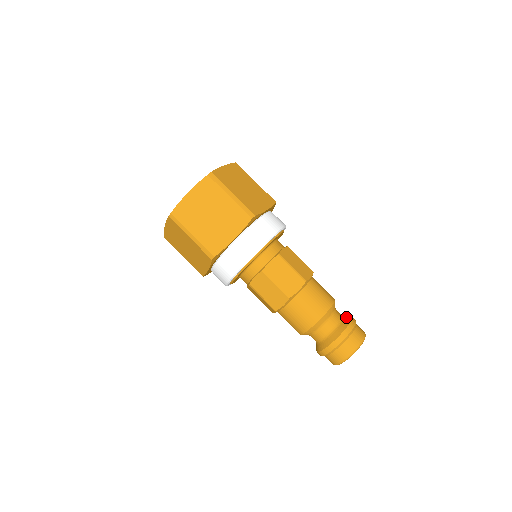
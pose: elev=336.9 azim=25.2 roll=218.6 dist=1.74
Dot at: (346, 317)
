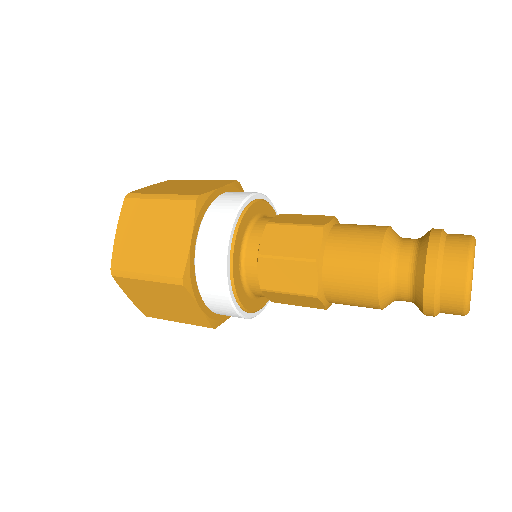
Dot at: occluded
